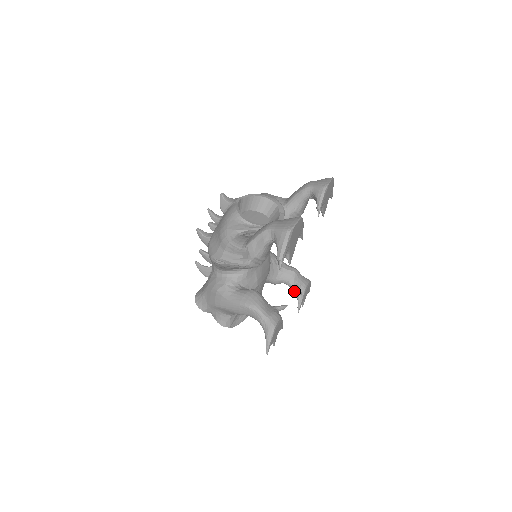
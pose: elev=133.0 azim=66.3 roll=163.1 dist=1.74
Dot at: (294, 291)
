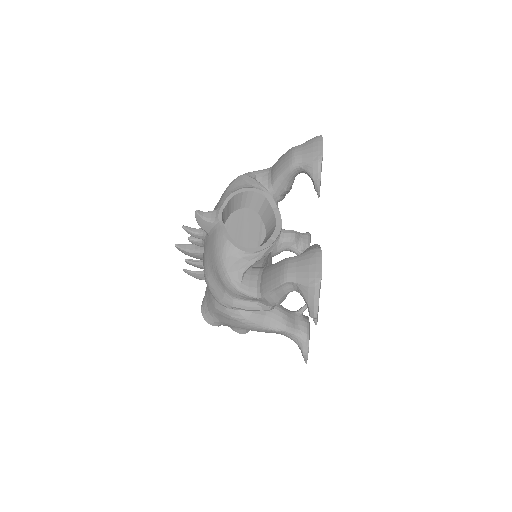
Dot at: occluded
